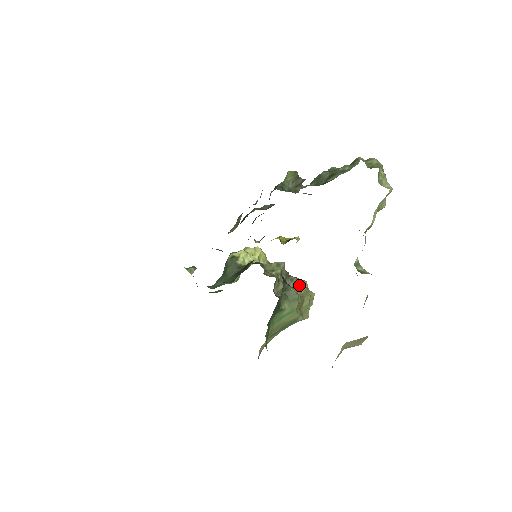
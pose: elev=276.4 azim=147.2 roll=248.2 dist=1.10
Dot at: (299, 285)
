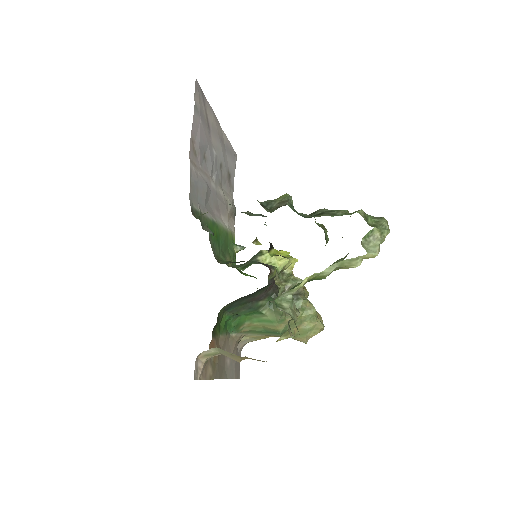
Dot at: (304, 307)
